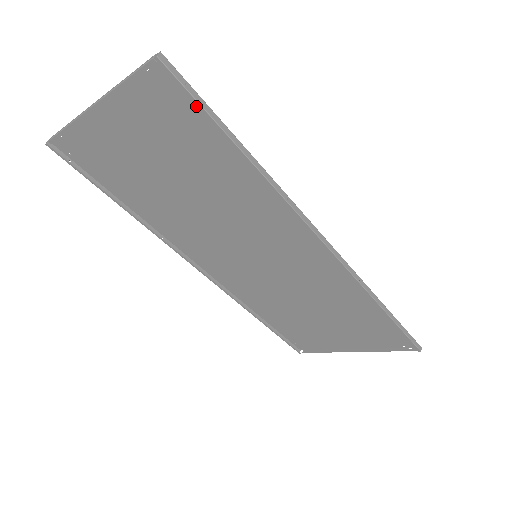
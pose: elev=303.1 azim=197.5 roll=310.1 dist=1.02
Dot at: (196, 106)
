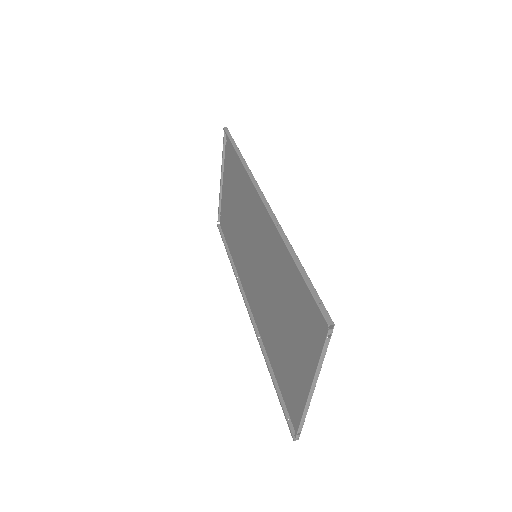
Dot at: occluded
